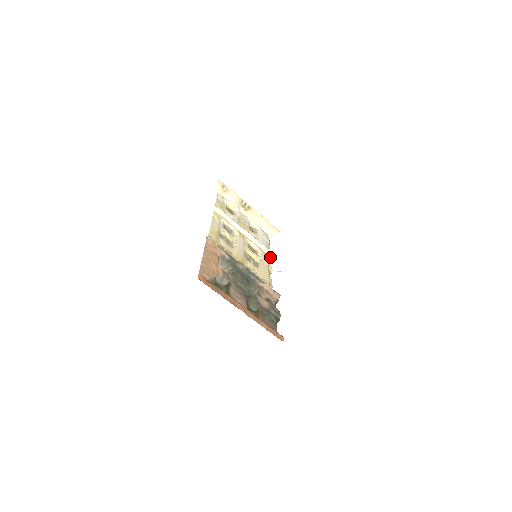
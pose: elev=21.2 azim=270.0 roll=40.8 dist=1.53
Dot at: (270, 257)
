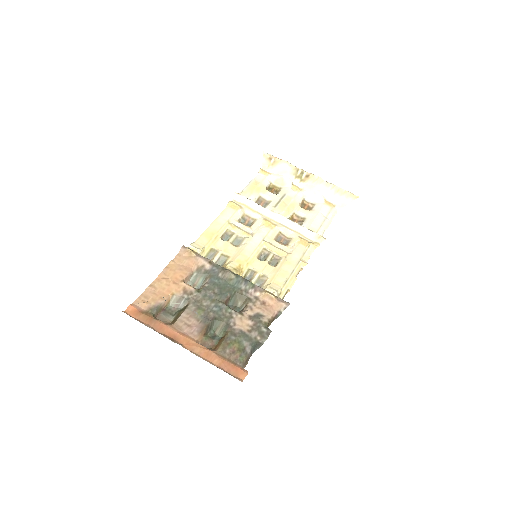
Dot at: (315, 243)
